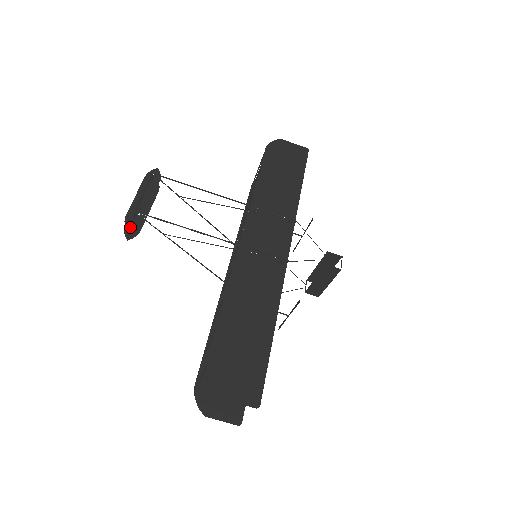
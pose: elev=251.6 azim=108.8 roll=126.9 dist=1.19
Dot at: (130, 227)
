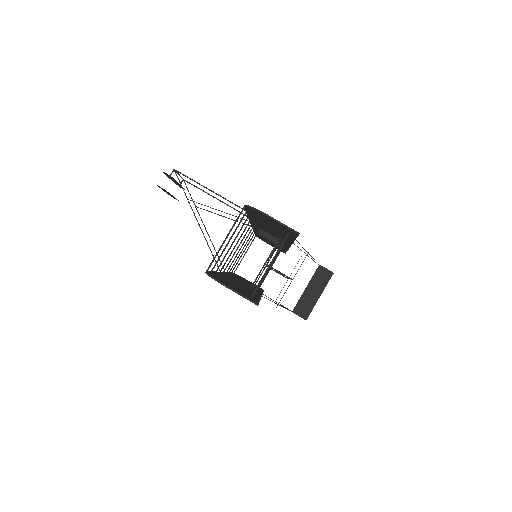
Dot at: occluded
